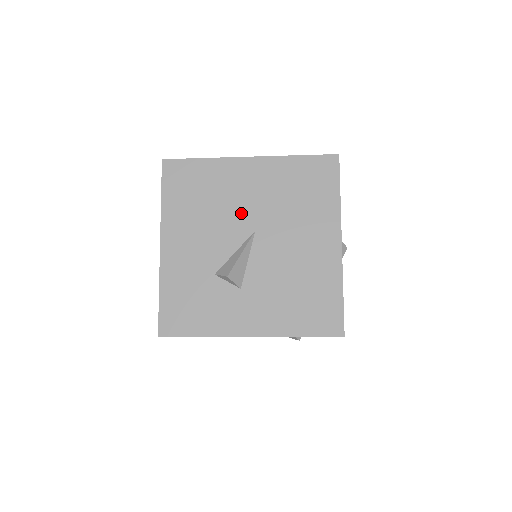
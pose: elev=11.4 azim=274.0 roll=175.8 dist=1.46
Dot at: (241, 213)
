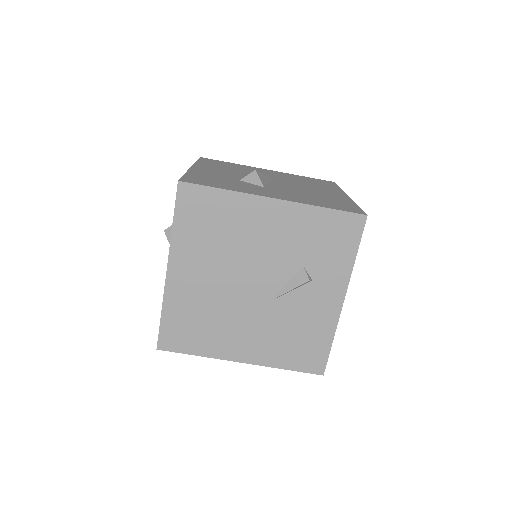
Dot at: occluded
